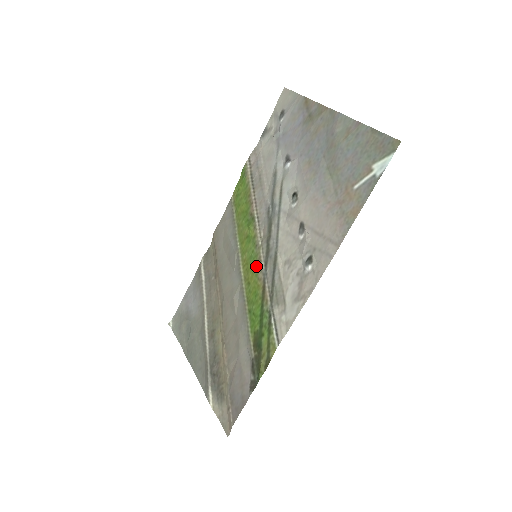
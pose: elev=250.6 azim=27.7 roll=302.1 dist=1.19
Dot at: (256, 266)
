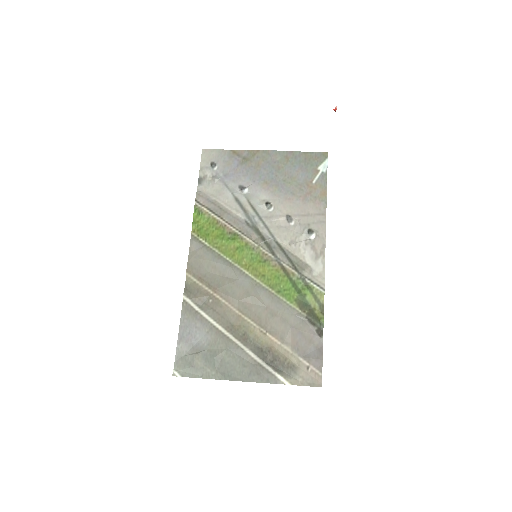
Dot at: (264, 260)
